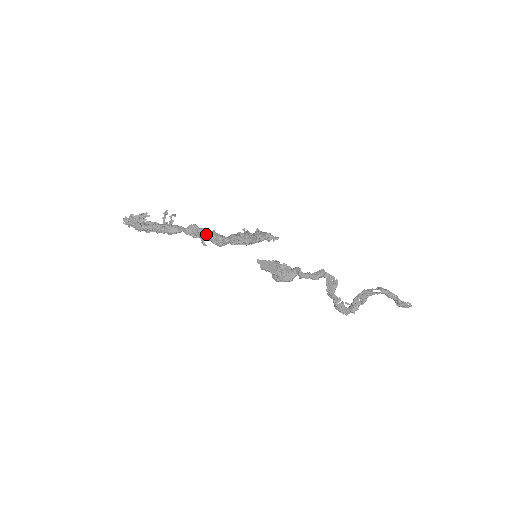
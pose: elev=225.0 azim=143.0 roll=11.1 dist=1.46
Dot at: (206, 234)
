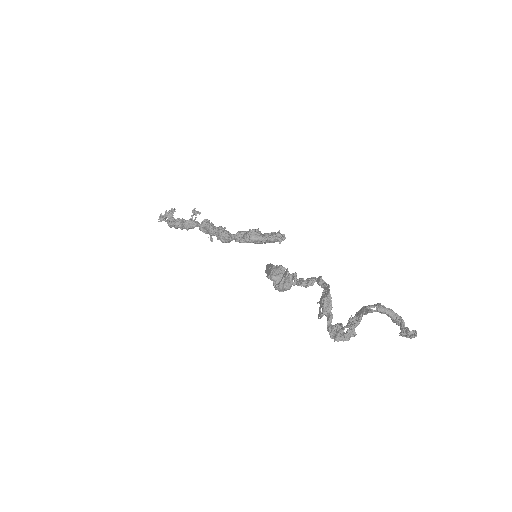
Dot at: (210, 228)
